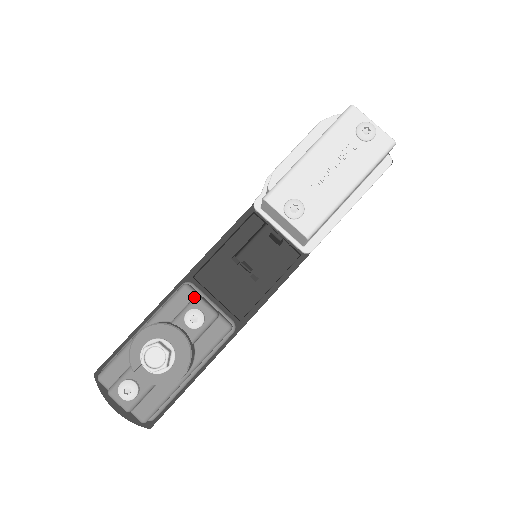
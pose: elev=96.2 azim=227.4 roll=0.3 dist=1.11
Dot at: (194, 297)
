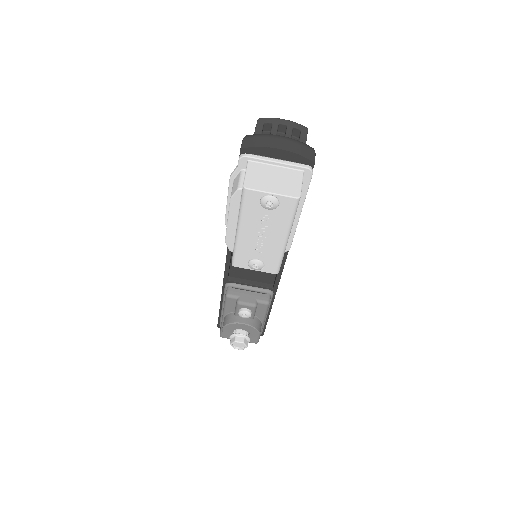
Dot at: (236, 303)
